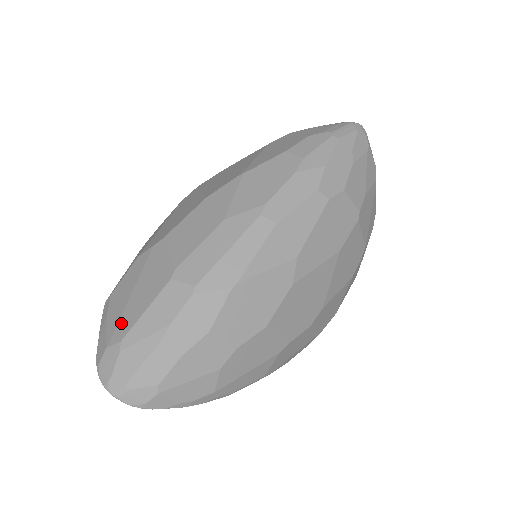
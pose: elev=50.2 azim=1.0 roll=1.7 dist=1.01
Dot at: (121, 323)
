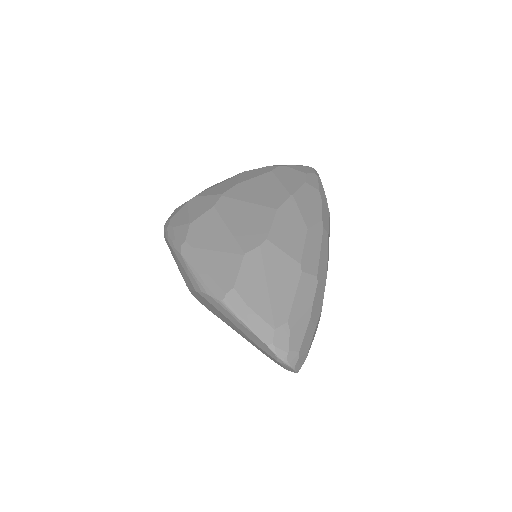
Dot at: (276, 308)
